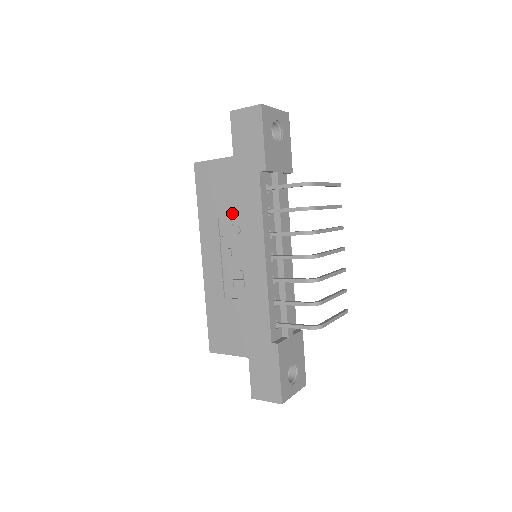
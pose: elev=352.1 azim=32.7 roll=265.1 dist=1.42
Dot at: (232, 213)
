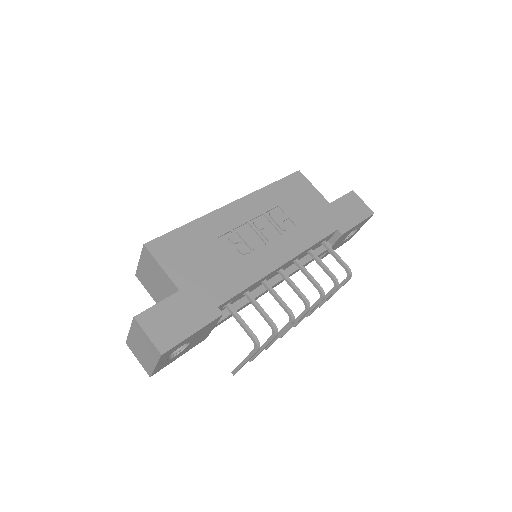
Dot at: (293, 218)
